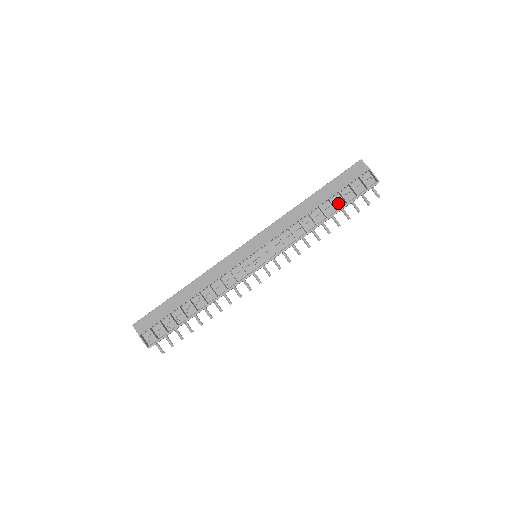
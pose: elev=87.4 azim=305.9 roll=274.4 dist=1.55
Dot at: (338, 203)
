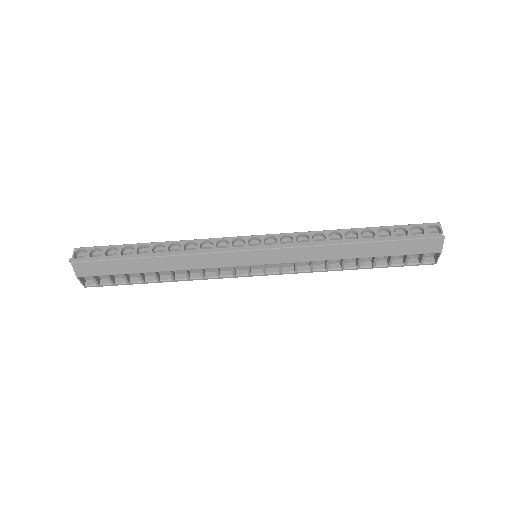
Dot at: occluded
